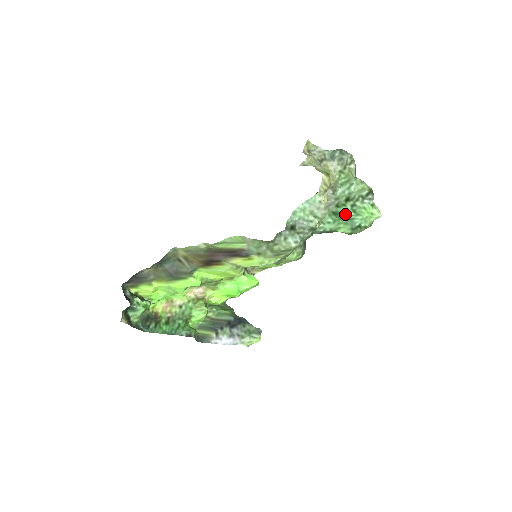
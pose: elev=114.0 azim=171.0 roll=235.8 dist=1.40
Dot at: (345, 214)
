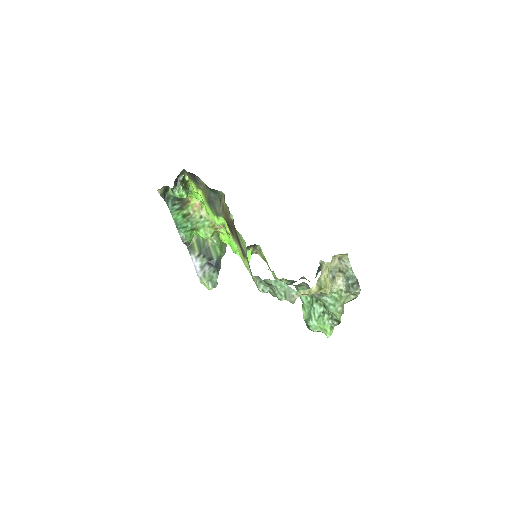
Dot at: (314, 310)
